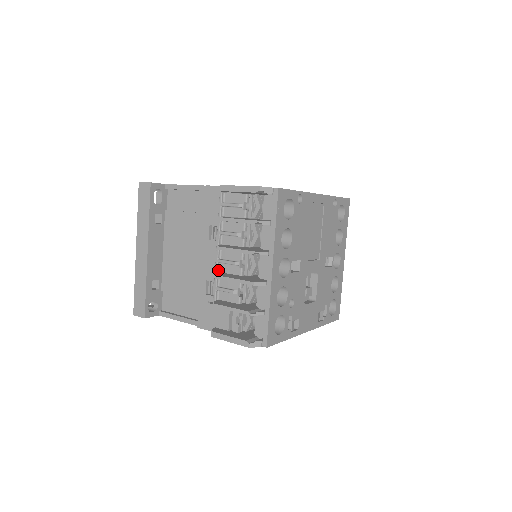
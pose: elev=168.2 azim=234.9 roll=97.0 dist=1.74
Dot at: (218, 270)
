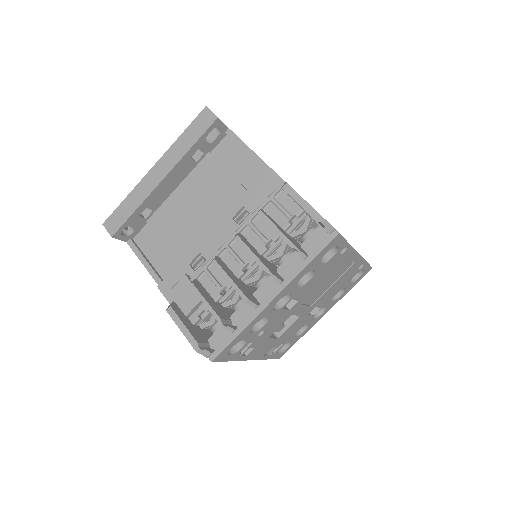
Dot at: (219, 254)
